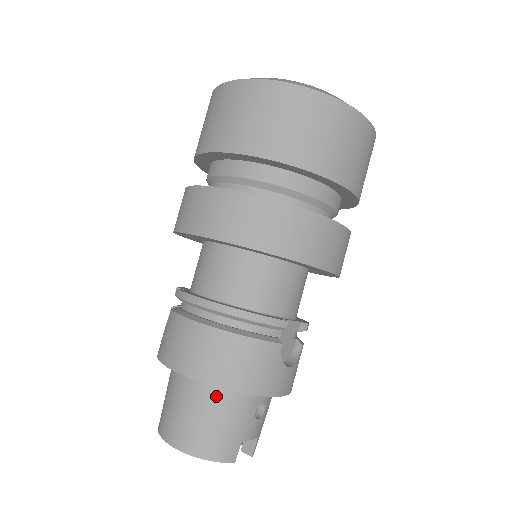
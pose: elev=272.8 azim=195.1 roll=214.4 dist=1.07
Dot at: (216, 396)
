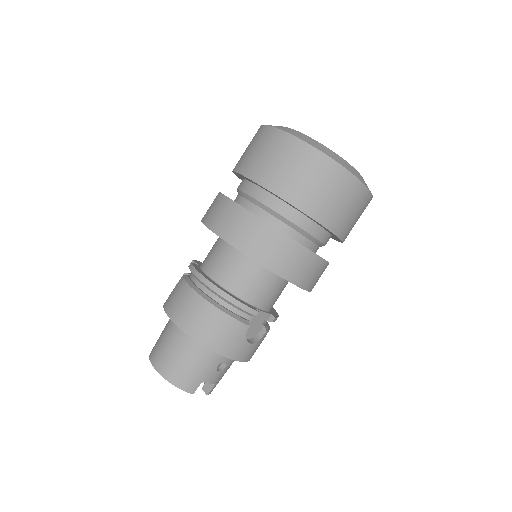
Dot at: (193, 346)
